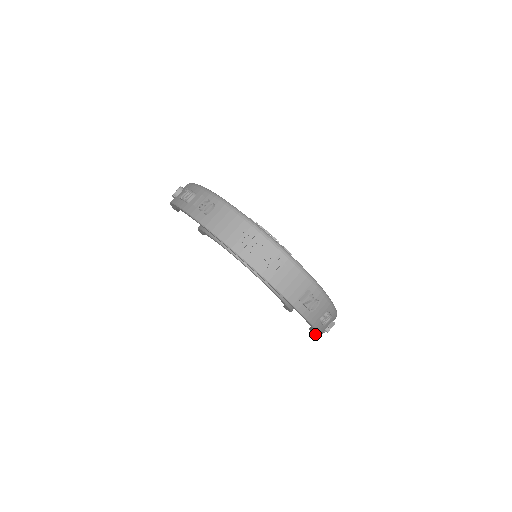
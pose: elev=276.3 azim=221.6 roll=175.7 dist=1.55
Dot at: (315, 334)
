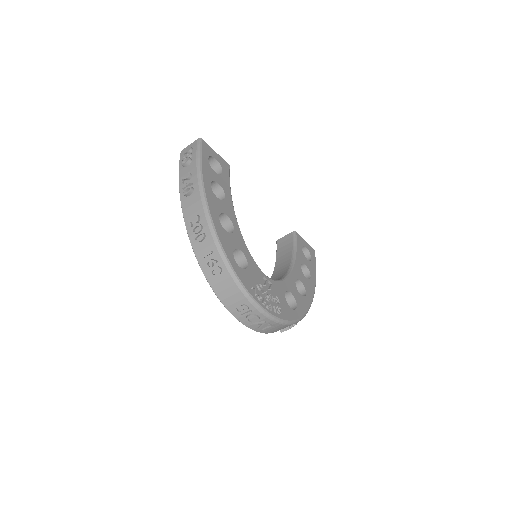
Dot at: occluded
